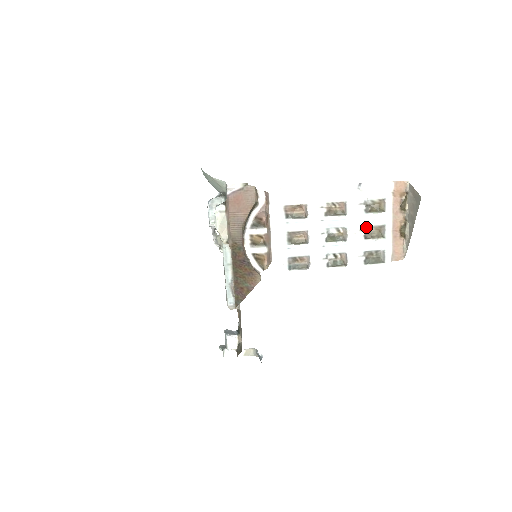
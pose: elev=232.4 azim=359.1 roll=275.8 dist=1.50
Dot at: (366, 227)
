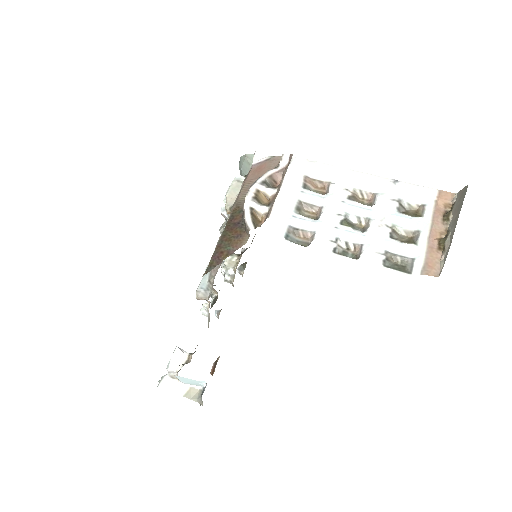
Dot at: (395, 226)
